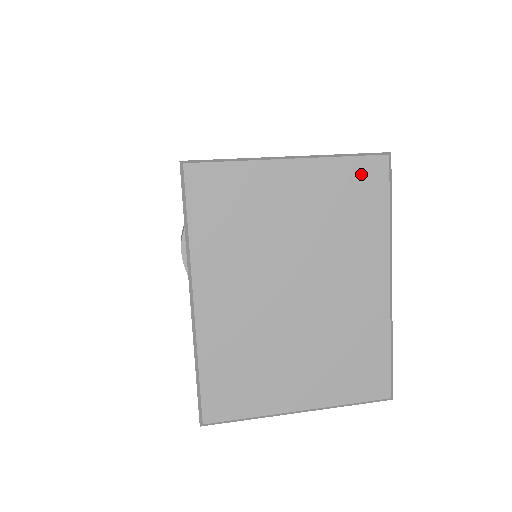
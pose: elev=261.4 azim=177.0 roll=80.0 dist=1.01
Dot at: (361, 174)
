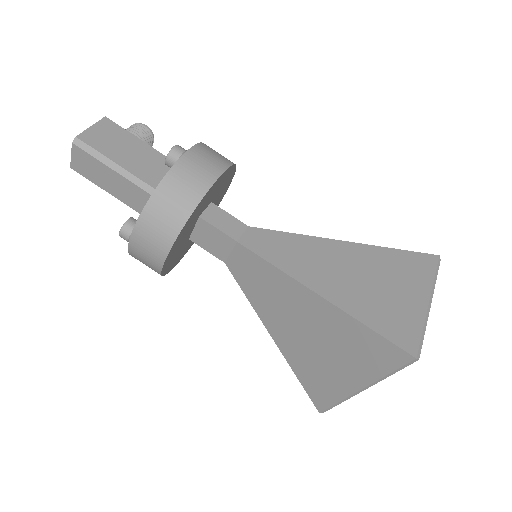
Dot at: occluded
